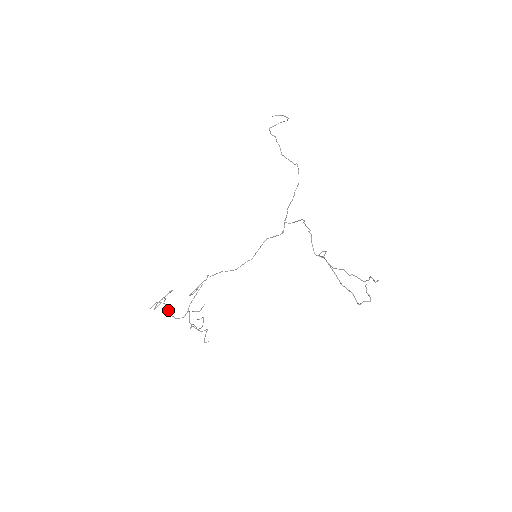
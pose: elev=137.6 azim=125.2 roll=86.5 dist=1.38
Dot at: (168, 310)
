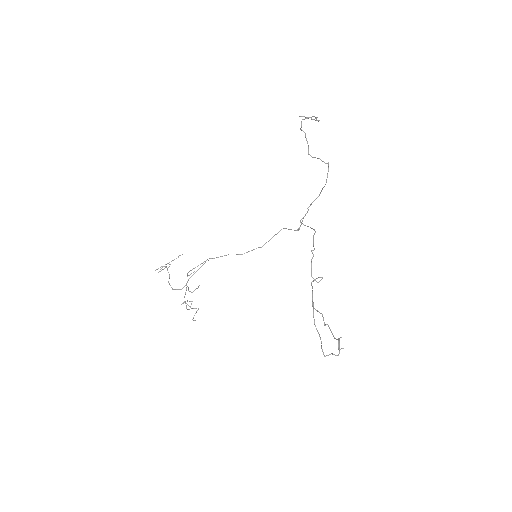
Dot at: occluded
